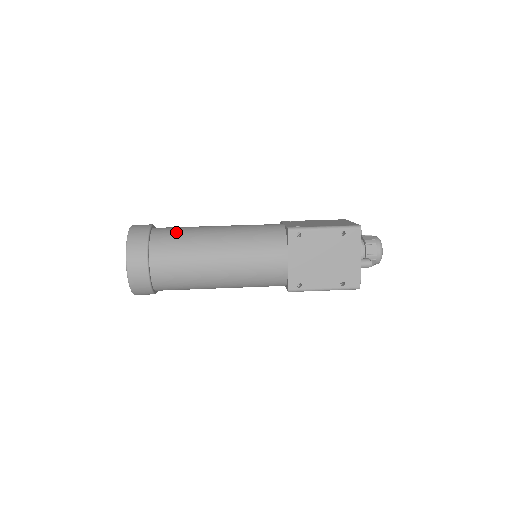
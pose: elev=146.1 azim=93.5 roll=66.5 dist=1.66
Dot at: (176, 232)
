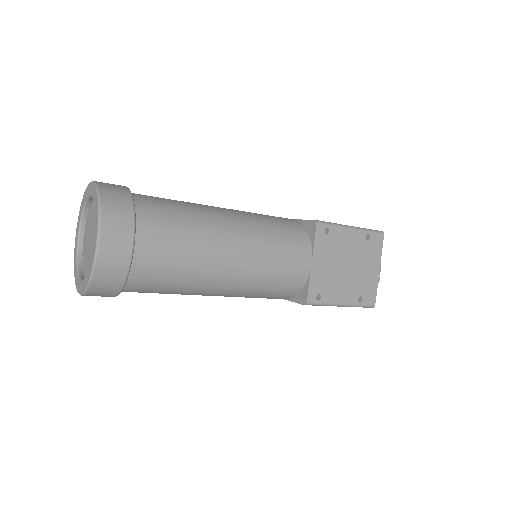
Dot at: (169, 202)
